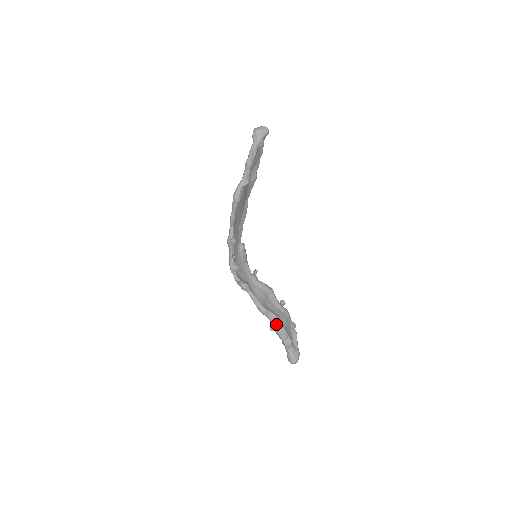
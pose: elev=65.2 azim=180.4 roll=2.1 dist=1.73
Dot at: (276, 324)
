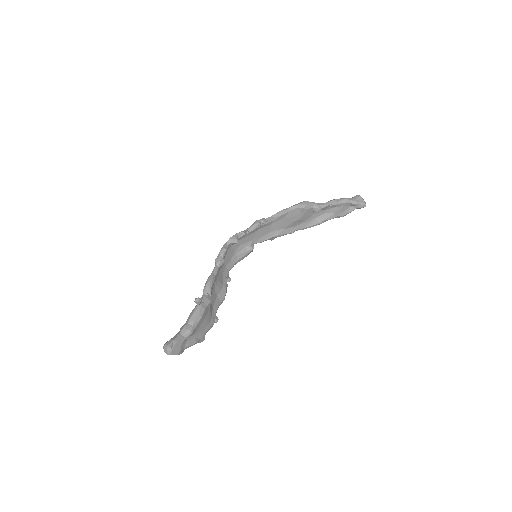
Dot at: (203, 304)
